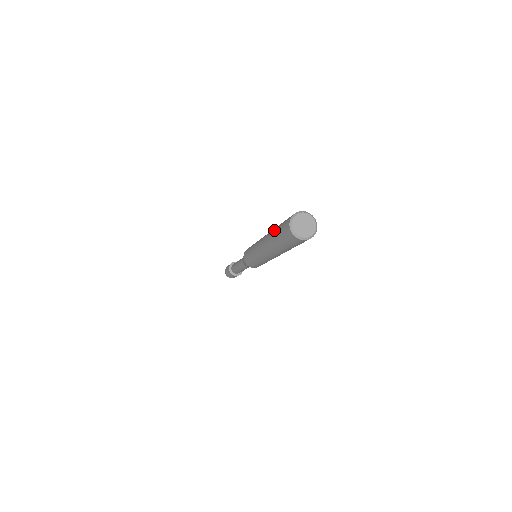
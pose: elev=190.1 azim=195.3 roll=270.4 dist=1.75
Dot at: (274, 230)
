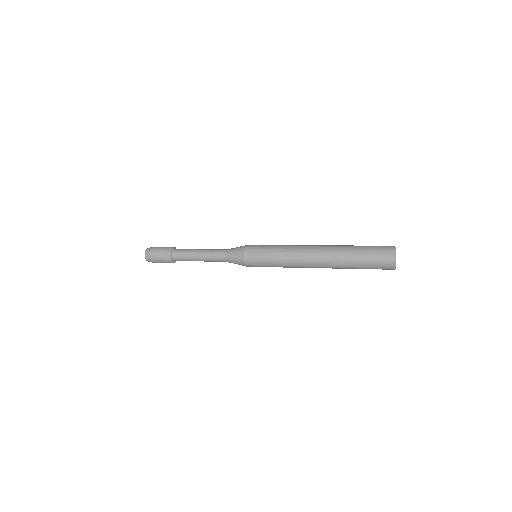
Dot at: (350, 259)
